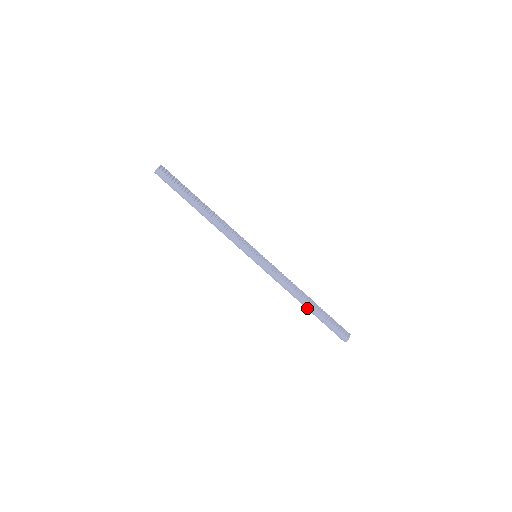
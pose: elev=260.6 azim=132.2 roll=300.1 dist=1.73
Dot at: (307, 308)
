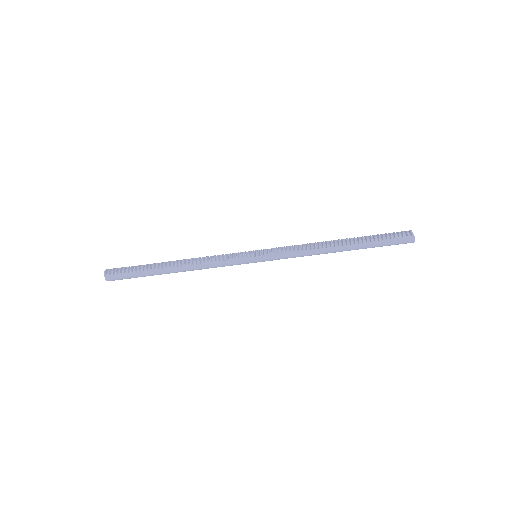
Dot at: (347, 250)
